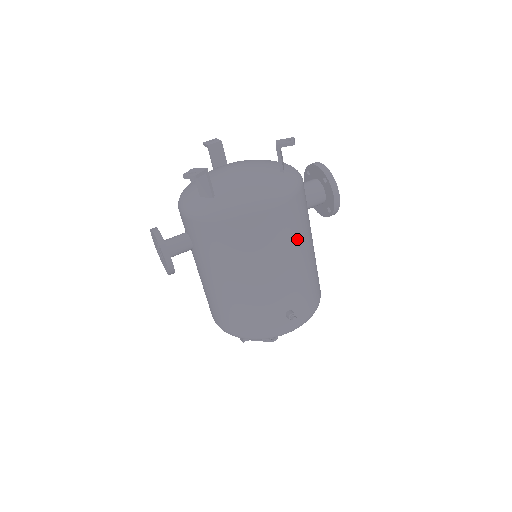
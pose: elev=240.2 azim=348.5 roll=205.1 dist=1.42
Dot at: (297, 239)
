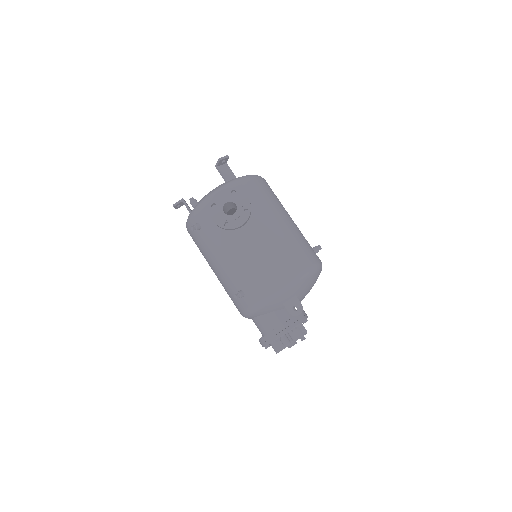
Dot at: occluded
